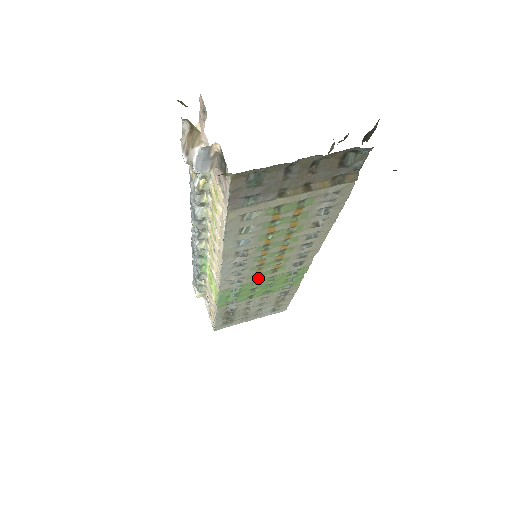
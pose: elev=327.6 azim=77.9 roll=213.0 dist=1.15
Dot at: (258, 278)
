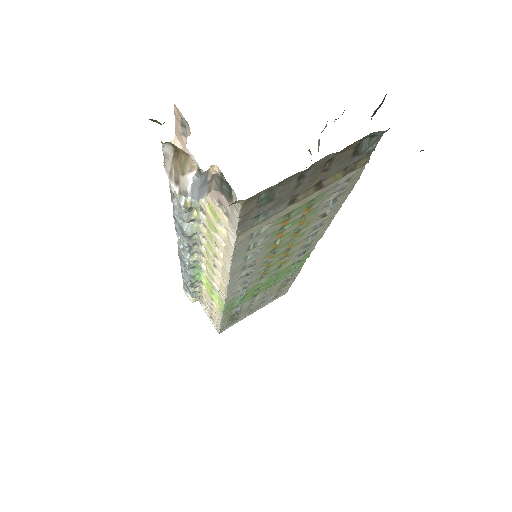
Dot at: (263, 279)
